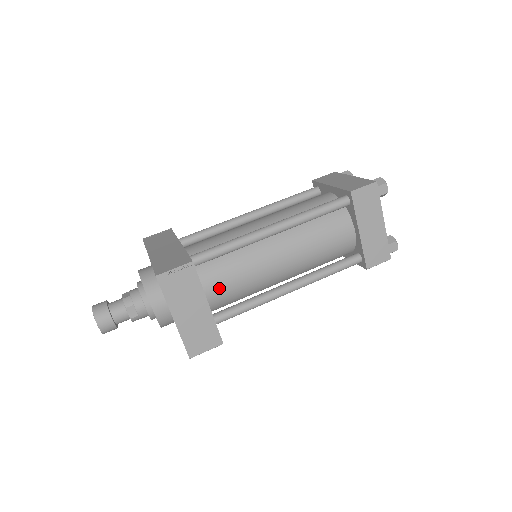
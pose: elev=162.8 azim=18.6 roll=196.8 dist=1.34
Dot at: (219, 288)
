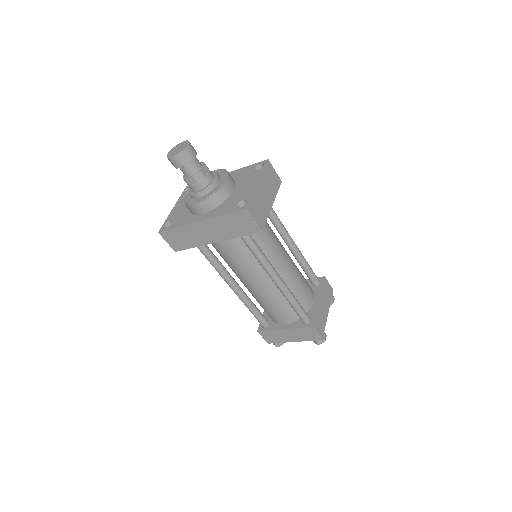
Dot at: occluded
